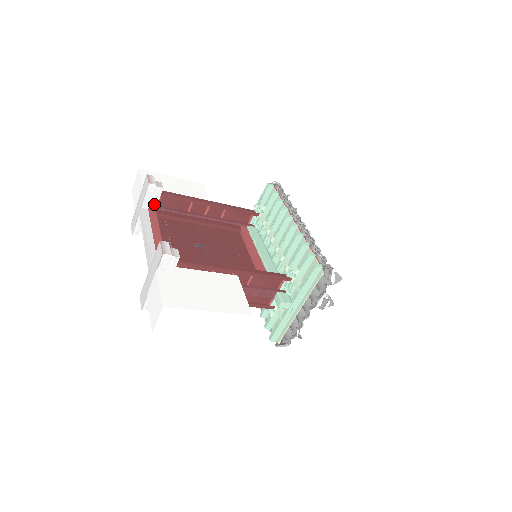
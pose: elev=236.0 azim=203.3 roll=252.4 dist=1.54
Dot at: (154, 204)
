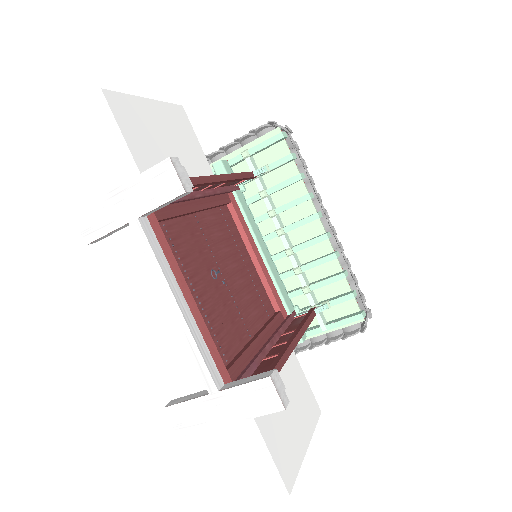
Dot at: occluded
